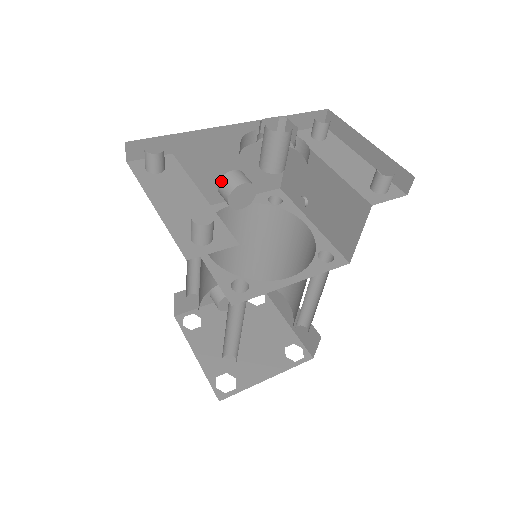
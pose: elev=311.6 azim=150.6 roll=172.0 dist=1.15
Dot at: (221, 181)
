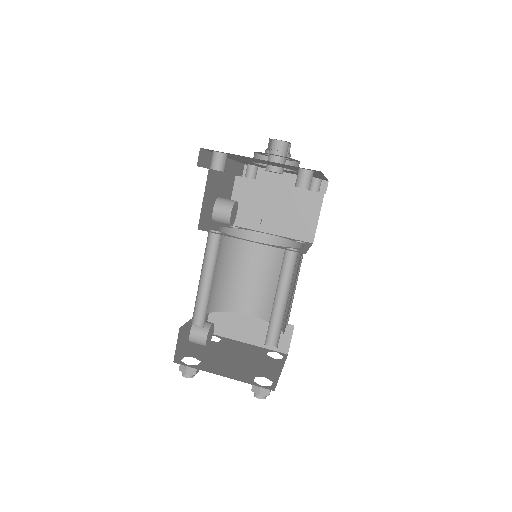
Dot at: (217, 204)
